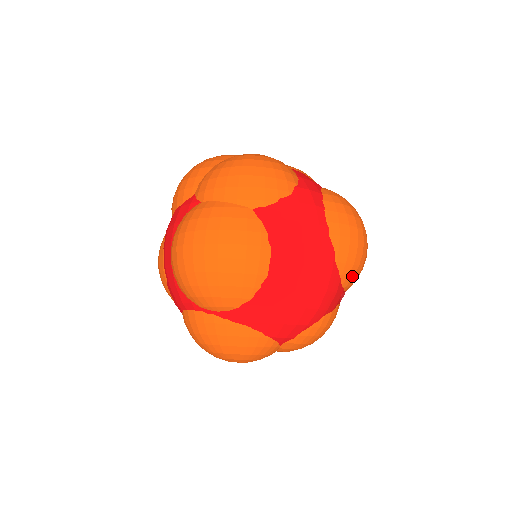
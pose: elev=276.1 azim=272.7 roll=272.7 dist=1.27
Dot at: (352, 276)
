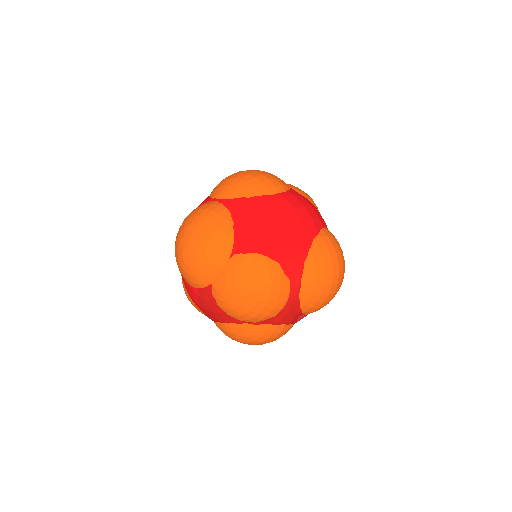
Dot at: (316, 266)
